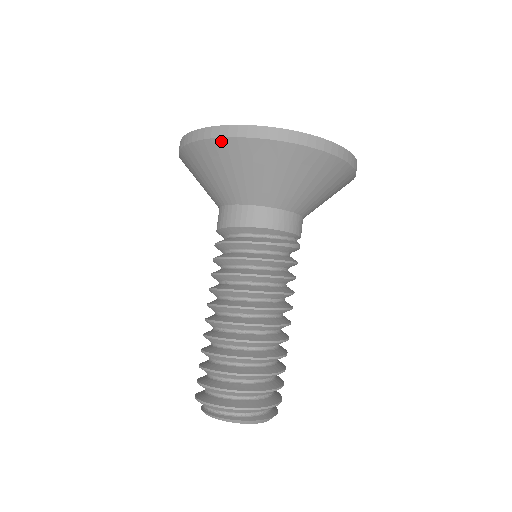
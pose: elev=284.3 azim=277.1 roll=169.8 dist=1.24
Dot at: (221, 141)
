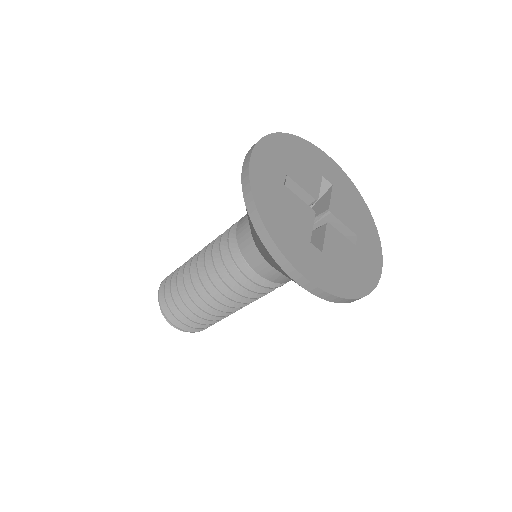
Dot at: (268, 252)
